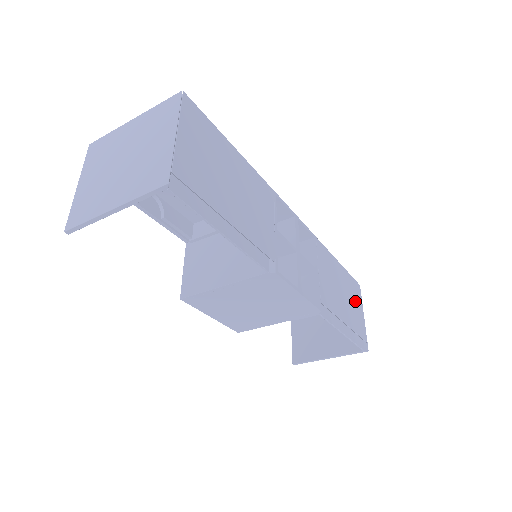
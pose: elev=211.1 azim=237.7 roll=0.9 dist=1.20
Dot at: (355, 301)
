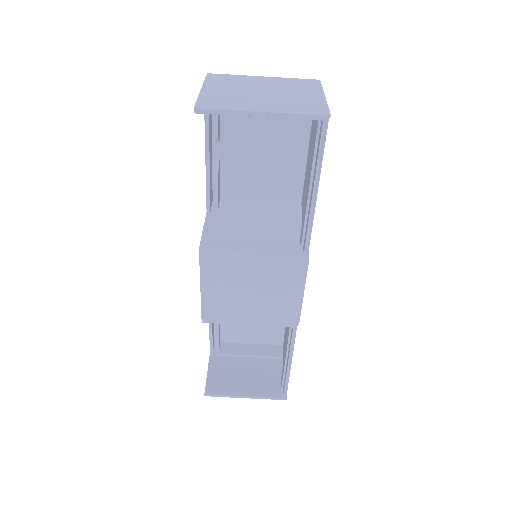
Dot at: occluded
